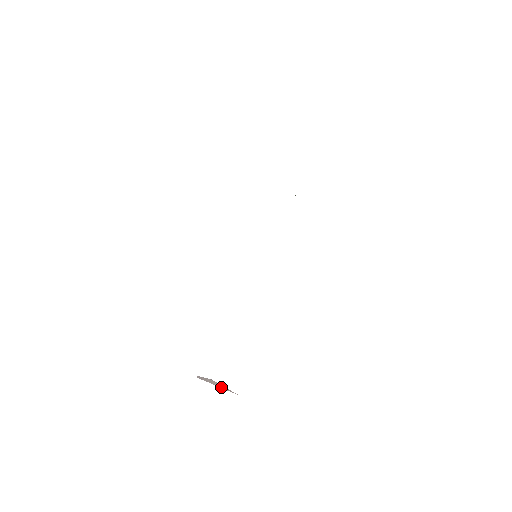
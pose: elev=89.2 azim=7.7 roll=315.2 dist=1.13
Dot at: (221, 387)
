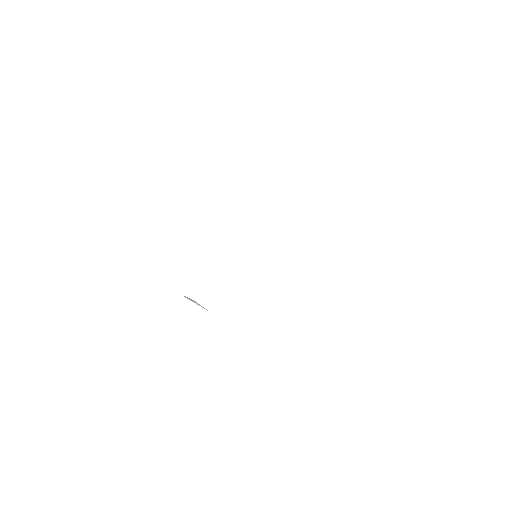
Dot at: (199, 305)
